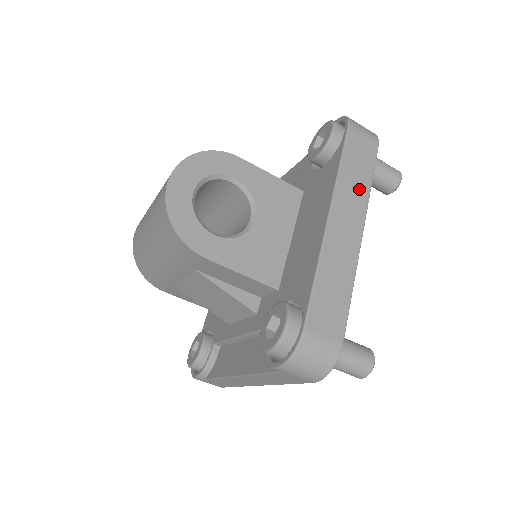
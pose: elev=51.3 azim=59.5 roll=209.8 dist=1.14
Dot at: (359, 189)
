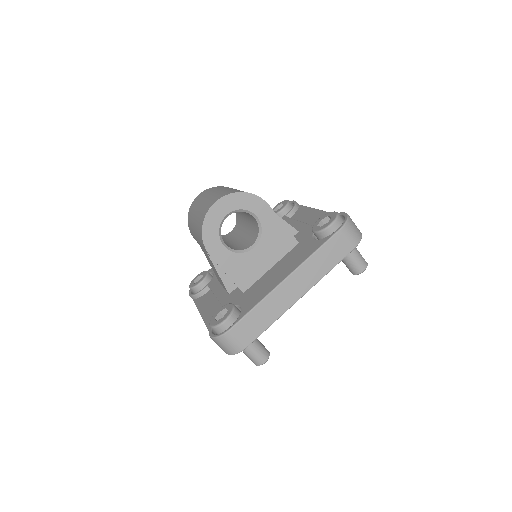
Dot at: (319, 270)
